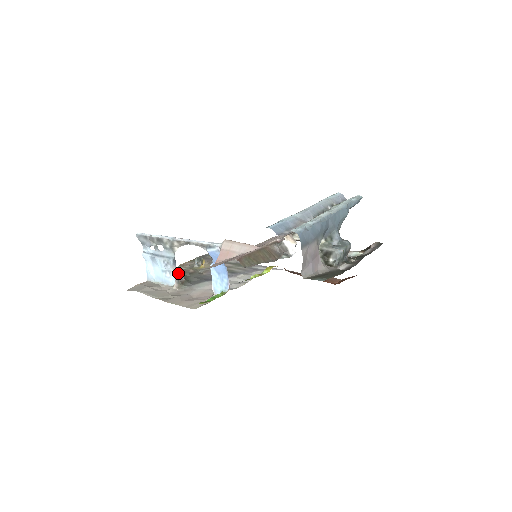
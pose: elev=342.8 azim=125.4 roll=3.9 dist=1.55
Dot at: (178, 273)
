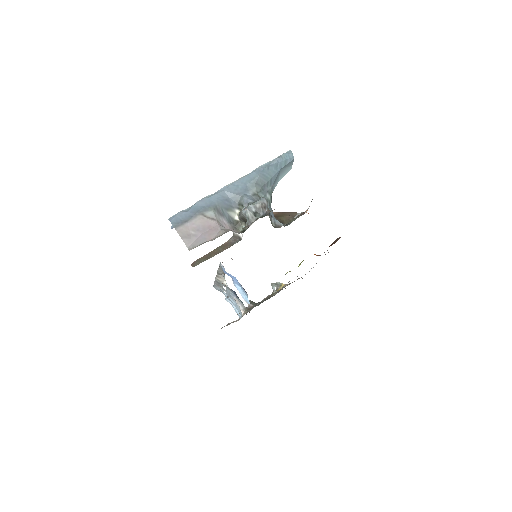
Dot at: (241, 302)
